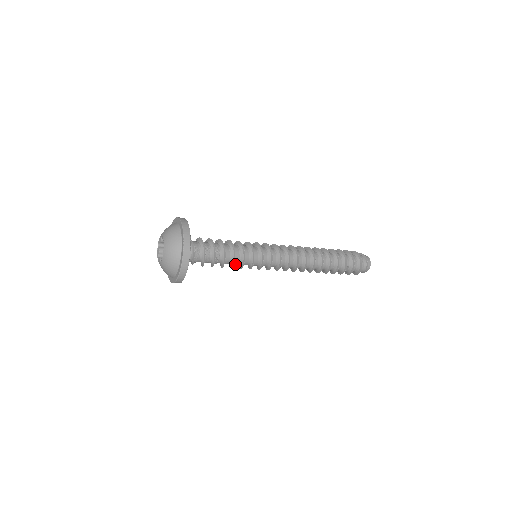
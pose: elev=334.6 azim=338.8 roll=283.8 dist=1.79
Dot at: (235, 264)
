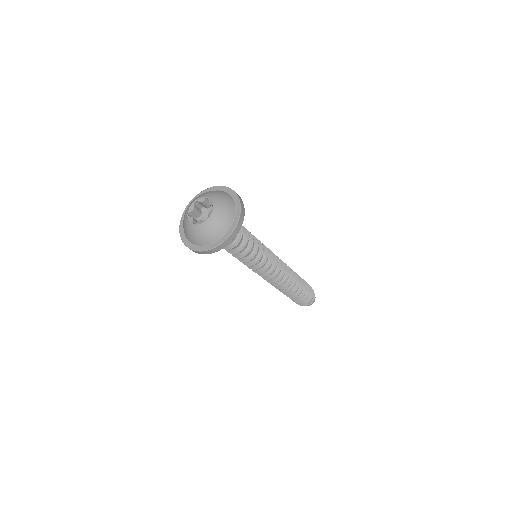
Dot at: occluded
